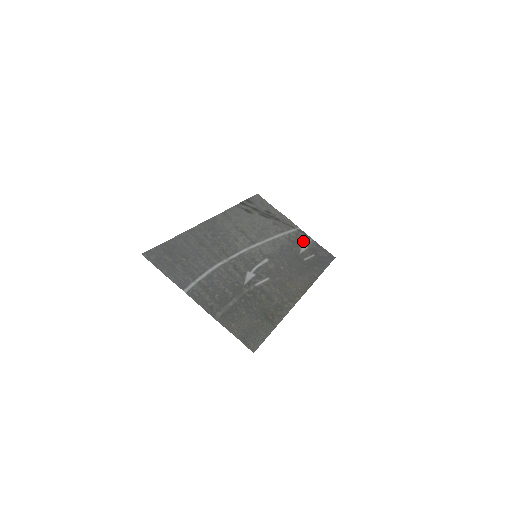
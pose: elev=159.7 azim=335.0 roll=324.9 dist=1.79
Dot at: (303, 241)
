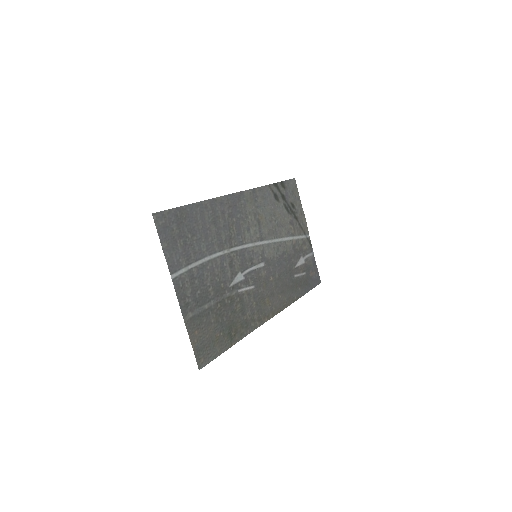
Dot at: (305, 253)
